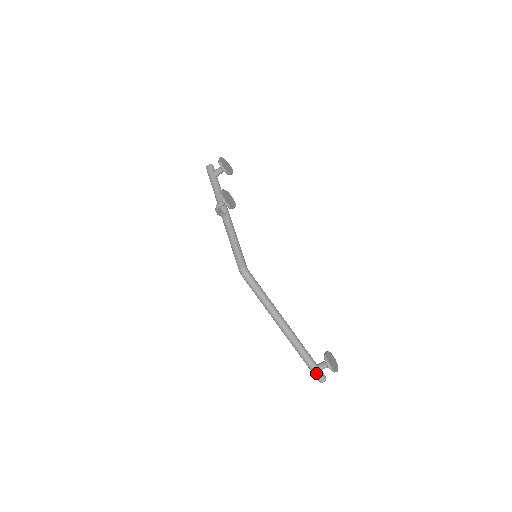
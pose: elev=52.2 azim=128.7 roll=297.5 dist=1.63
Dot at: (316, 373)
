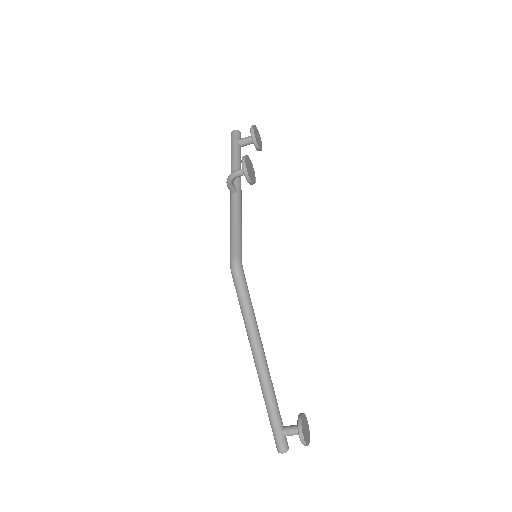
Dot at: (279, 437)
